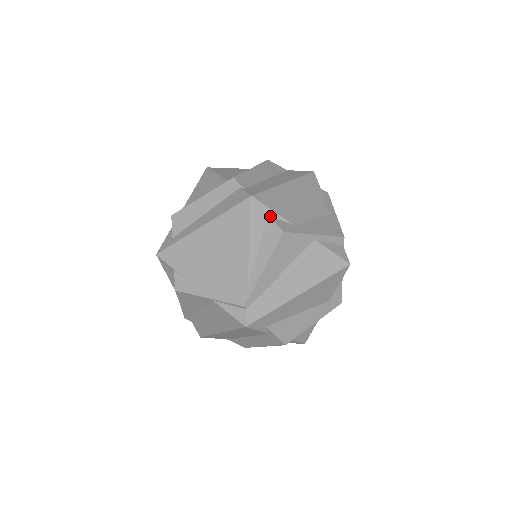
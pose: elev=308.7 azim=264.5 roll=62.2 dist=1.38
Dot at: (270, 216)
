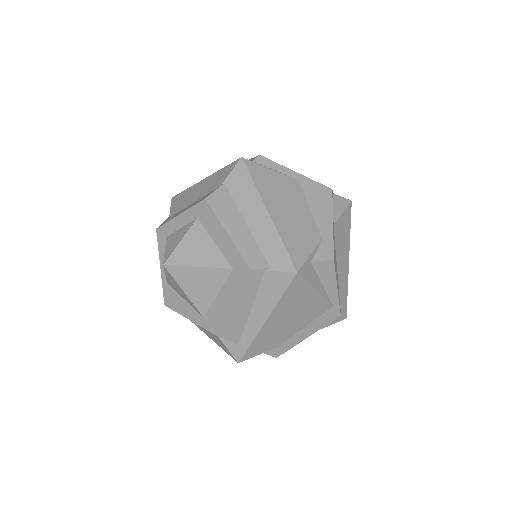
Dot at: (312, 261)
